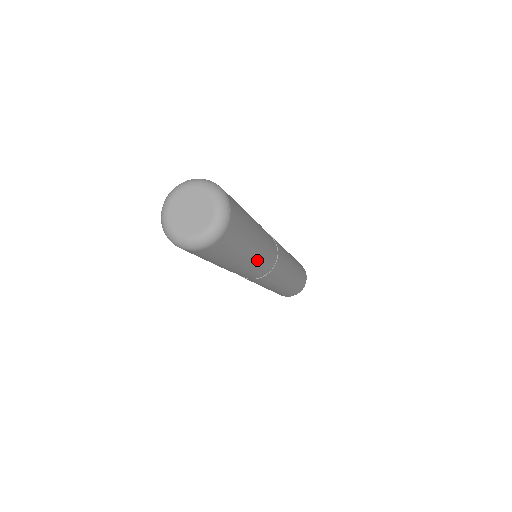
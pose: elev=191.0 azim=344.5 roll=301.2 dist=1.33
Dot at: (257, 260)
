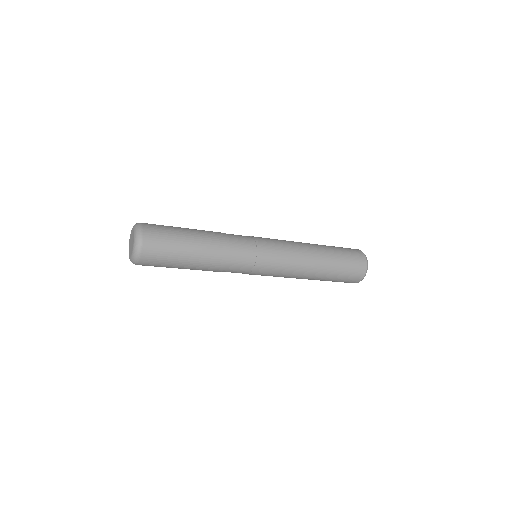
Dot at: (216, 257)
